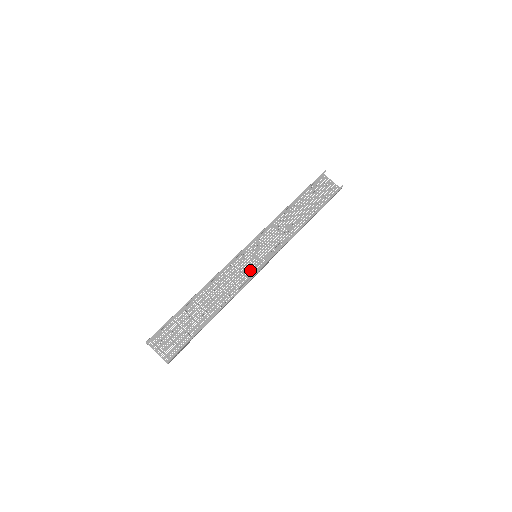
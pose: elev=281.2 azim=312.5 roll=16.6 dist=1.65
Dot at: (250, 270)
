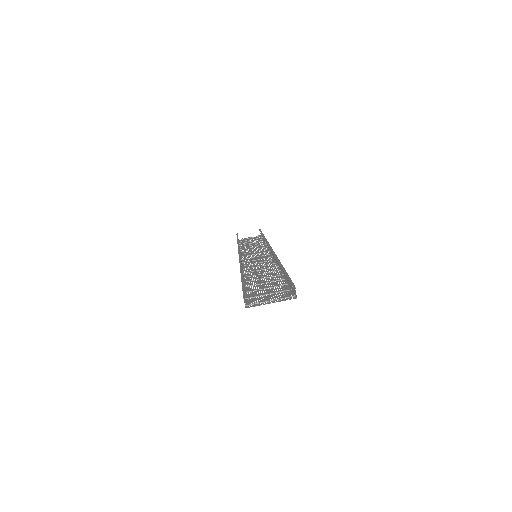
Dot at: (265, 260)
